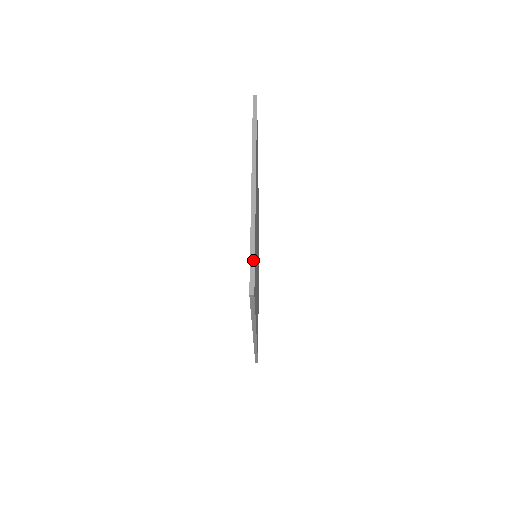
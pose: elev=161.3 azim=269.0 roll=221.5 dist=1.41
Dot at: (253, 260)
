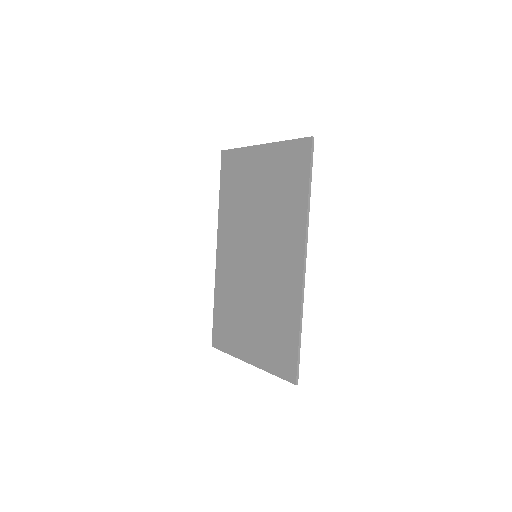
Dot at: (297, 139)
